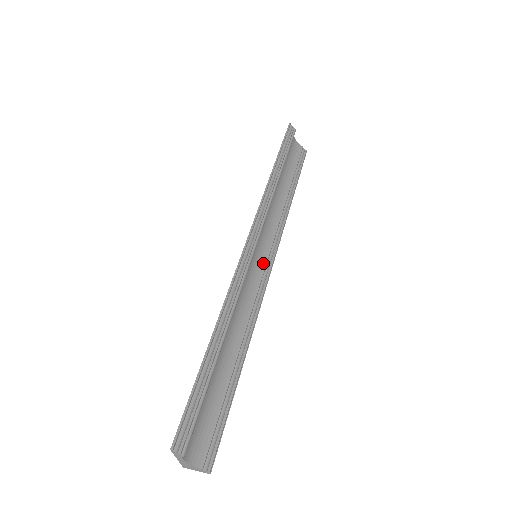
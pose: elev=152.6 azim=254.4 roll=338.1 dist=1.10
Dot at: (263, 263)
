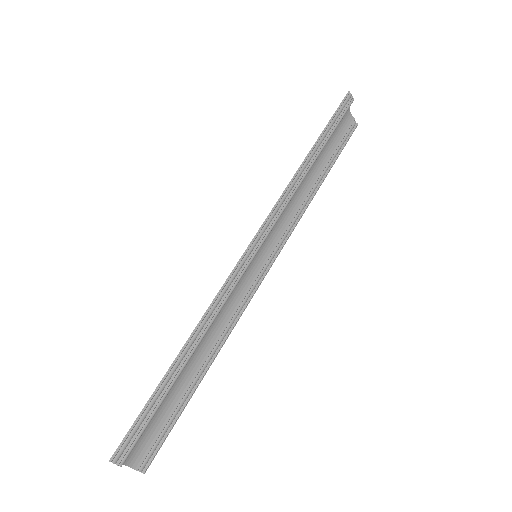
Dot at: (261, 264)
